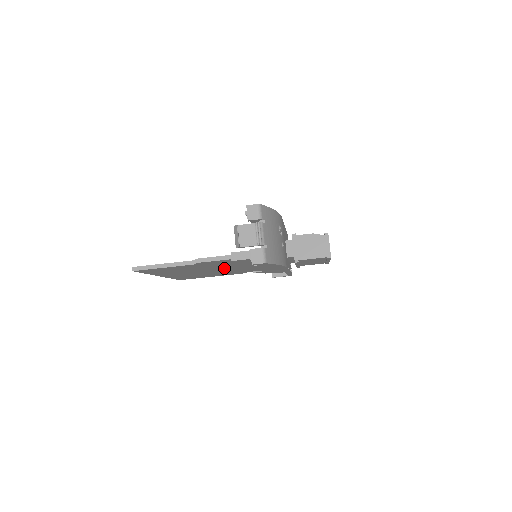
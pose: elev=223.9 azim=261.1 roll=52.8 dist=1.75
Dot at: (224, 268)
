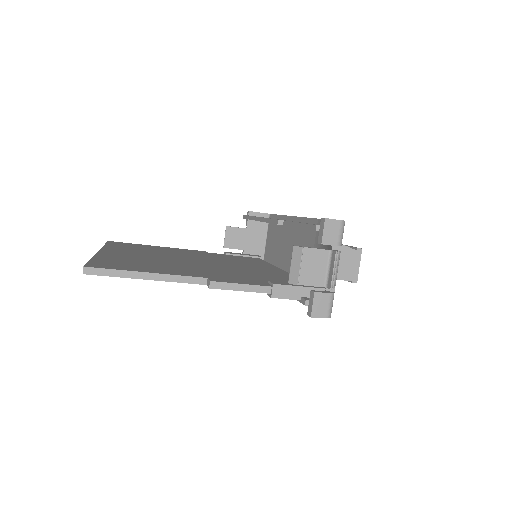
Dot at: occluded
